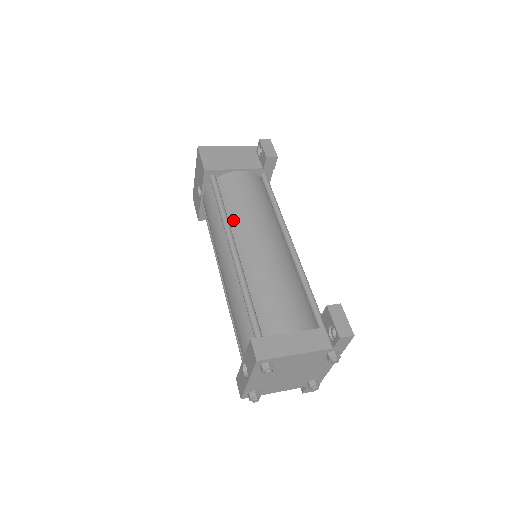
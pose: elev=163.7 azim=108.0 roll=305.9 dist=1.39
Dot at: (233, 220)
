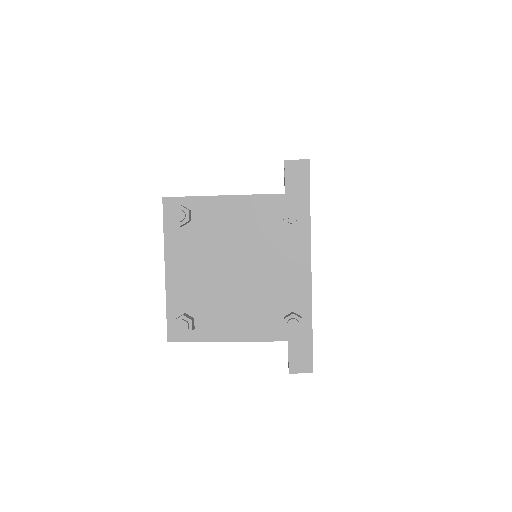
Dot at: occluded
